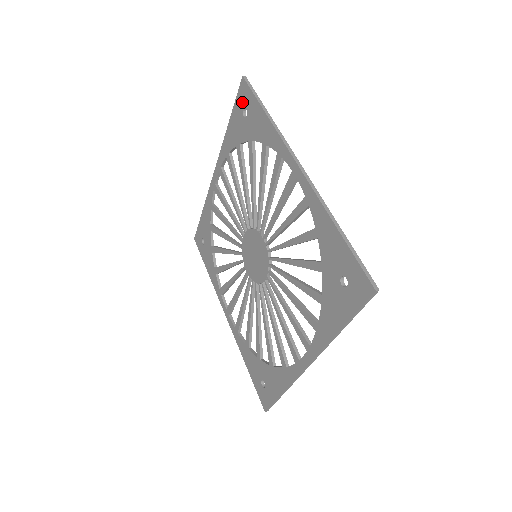
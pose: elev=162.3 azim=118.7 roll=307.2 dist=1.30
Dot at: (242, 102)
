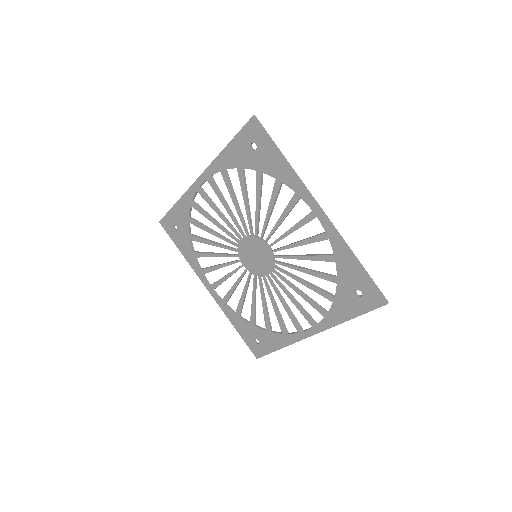
Dot at: (250, 137)
